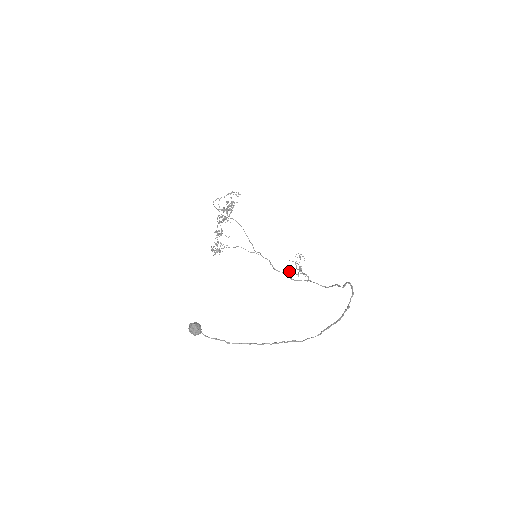
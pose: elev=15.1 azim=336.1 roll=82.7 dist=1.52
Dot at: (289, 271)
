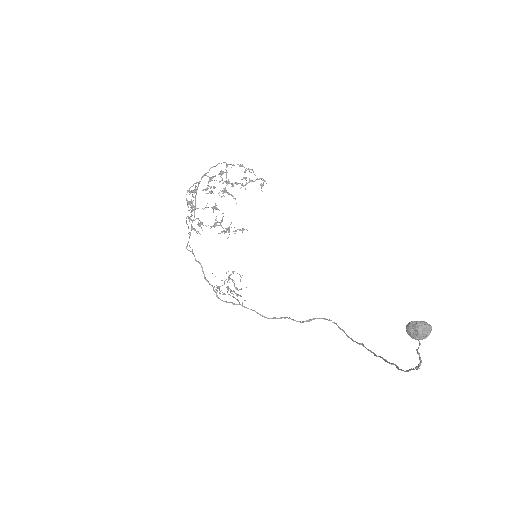
Dot at: occluded
